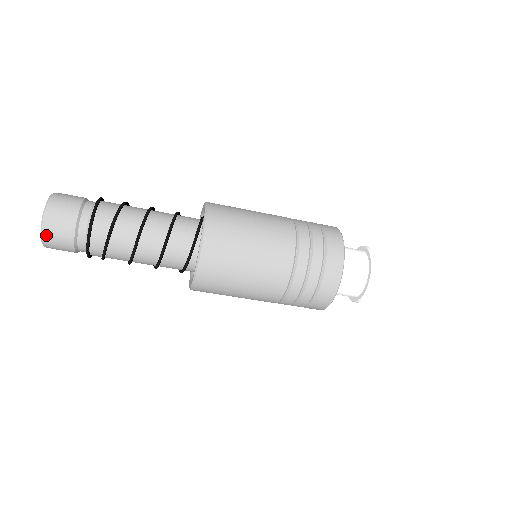
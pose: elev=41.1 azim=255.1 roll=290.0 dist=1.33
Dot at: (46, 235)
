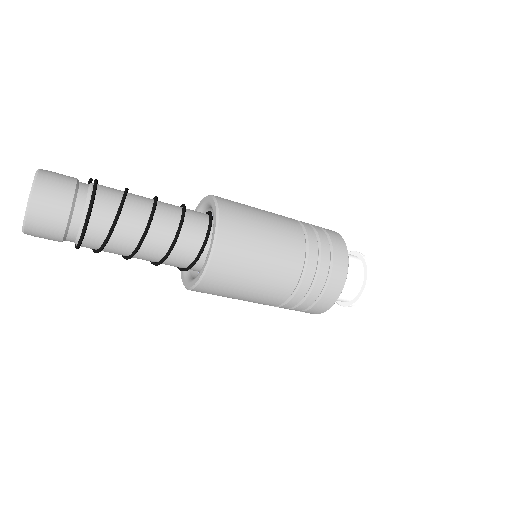
Dot at: (29, 234)
